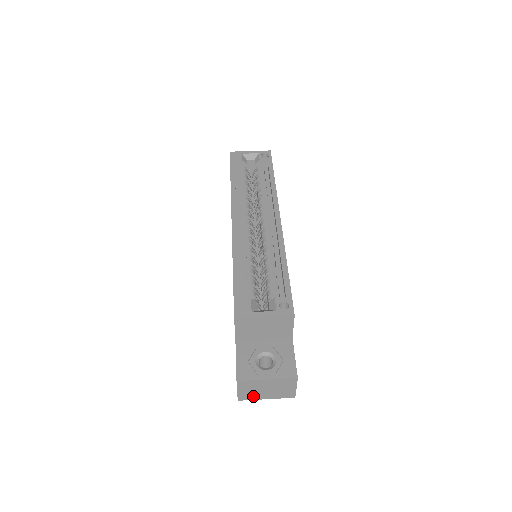
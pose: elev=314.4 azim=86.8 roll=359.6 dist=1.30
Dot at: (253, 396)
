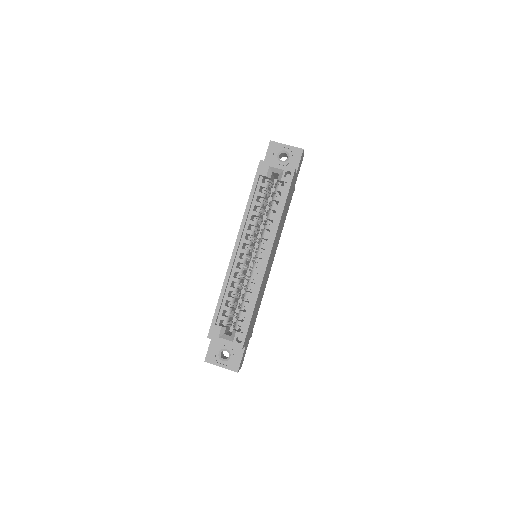
Dot at: occluded
